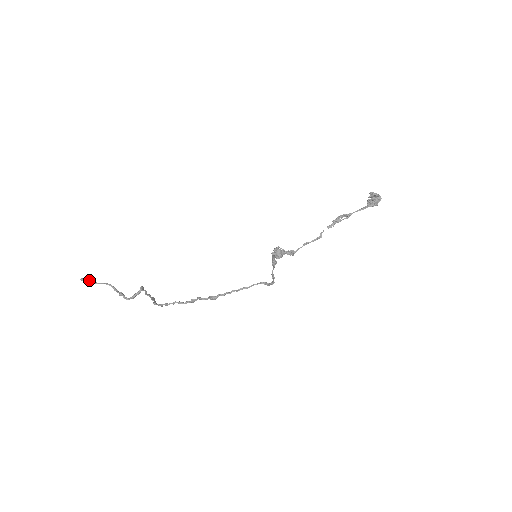
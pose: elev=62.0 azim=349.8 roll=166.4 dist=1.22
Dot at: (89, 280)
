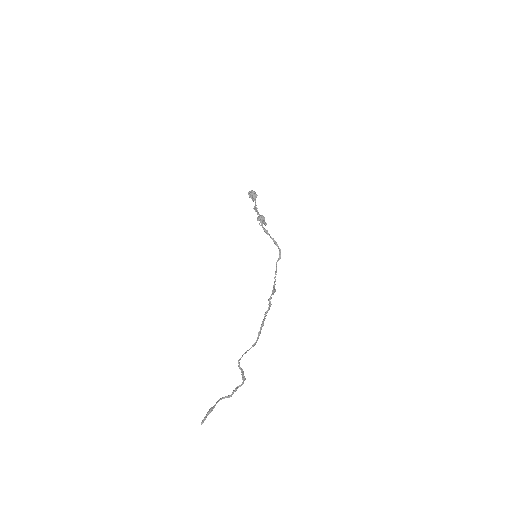
Dot at: (207, 412)
